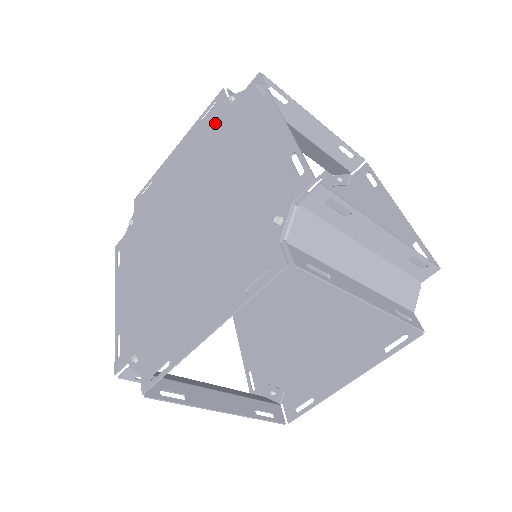
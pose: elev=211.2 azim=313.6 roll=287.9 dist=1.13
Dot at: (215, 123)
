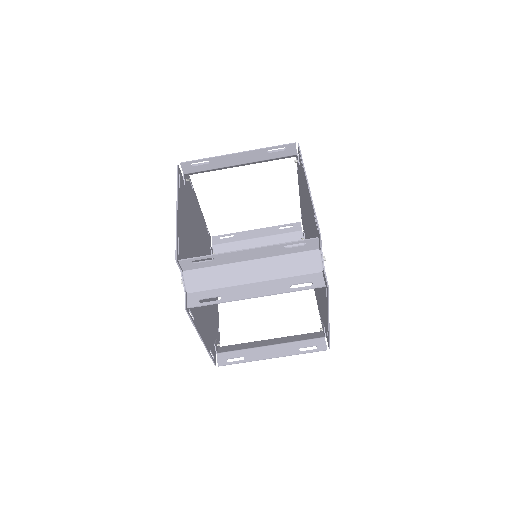
Dot at: (189, 196)
